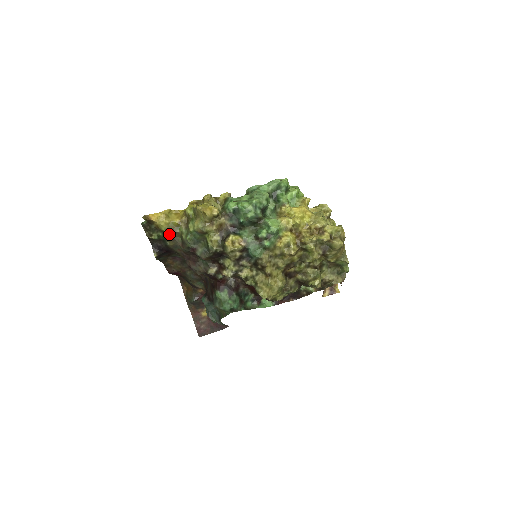
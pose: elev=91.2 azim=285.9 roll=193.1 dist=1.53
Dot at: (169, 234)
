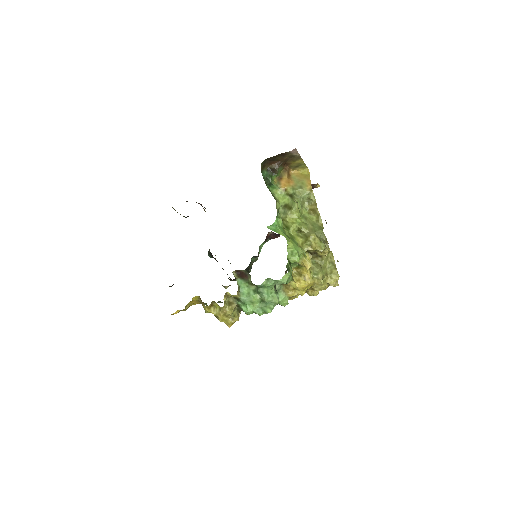
Dot at: occluded
